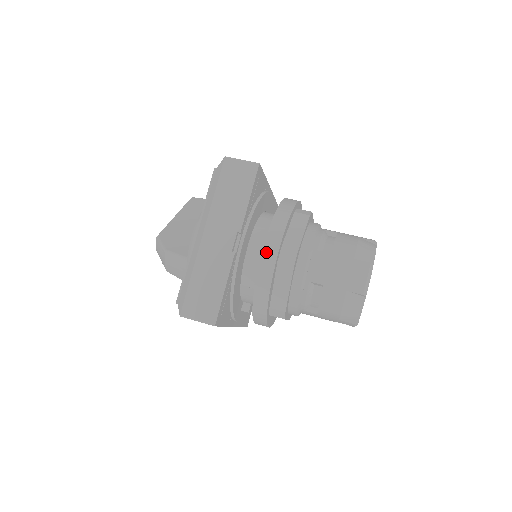
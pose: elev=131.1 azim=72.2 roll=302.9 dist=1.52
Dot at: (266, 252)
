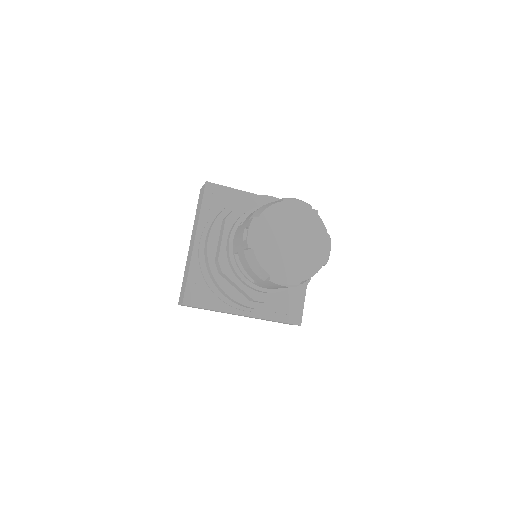
Dot at: occluded
